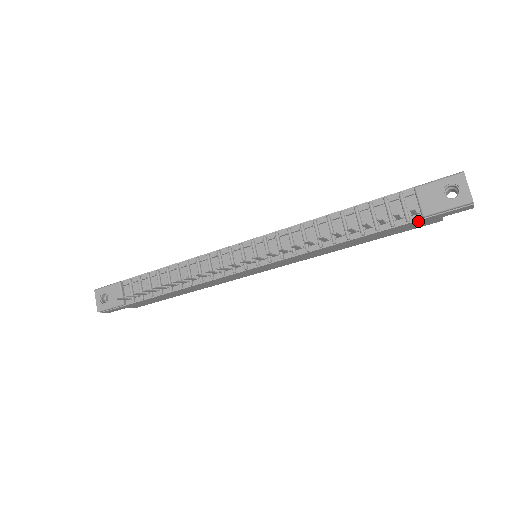
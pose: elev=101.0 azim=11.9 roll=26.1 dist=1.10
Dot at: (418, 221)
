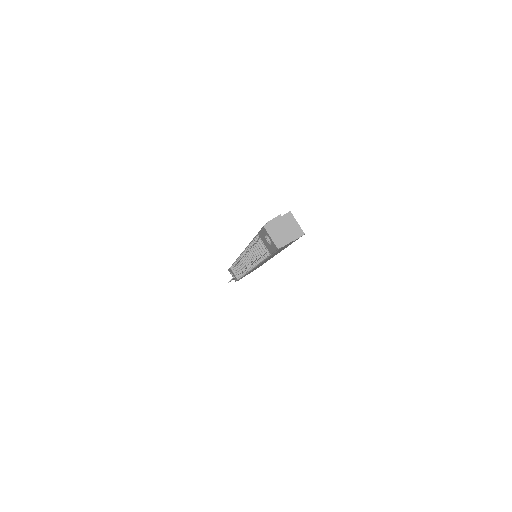
Dot at: occluded
